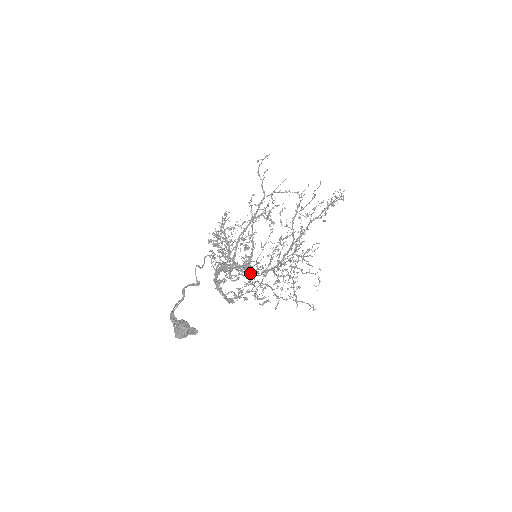
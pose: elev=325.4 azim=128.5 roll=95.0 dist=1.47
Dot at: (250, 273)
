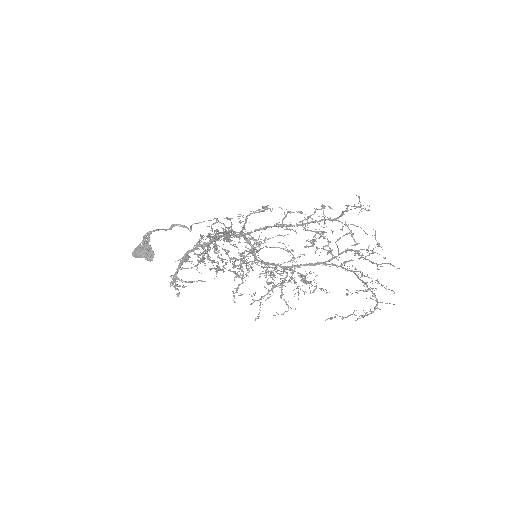
Dot at: occluded
